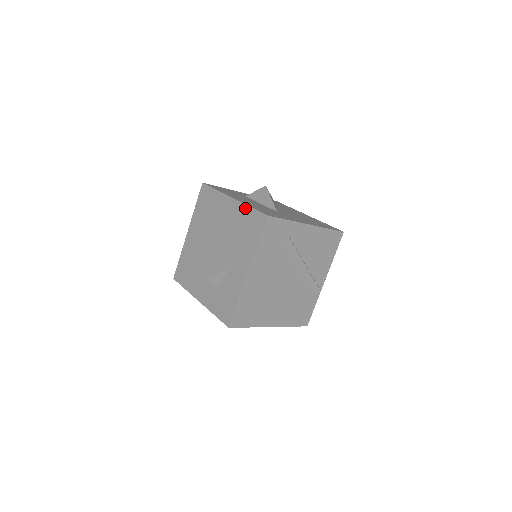
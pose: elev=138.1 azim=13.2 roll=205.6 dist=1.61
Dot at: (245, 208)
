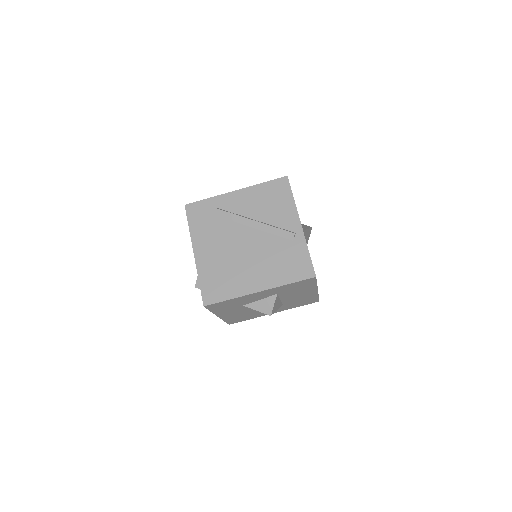
Dot at: occluded
